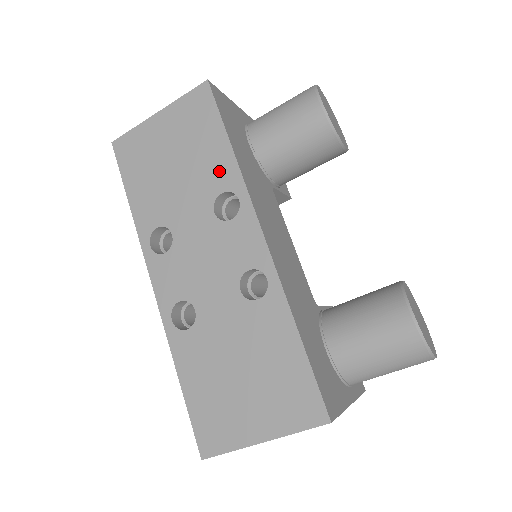
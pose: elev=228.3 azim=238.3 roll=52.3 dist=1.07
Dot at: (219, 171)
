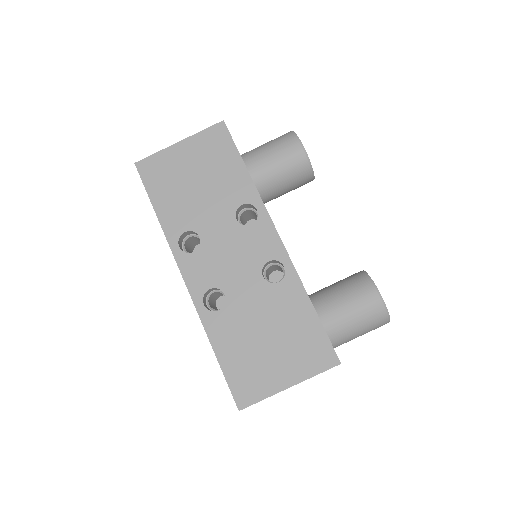
Dot at: (238, 188)
